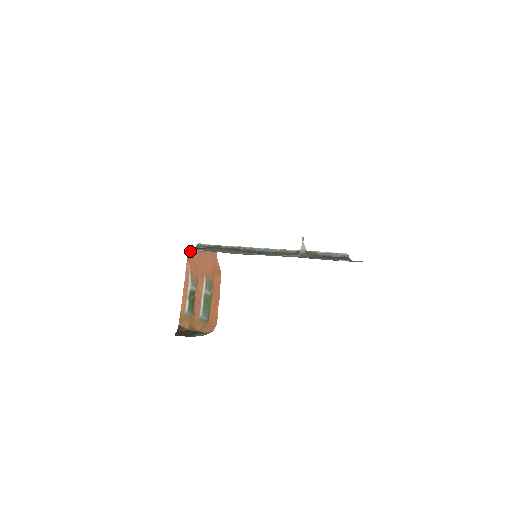
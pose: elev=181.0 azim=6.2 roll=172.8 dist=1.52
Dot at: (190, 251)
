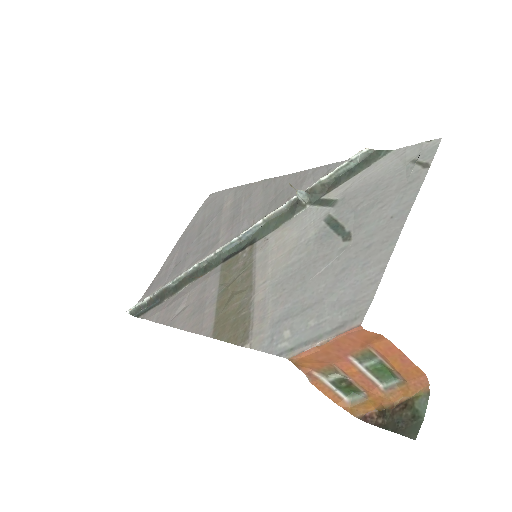
Dot at: (297, 359)
